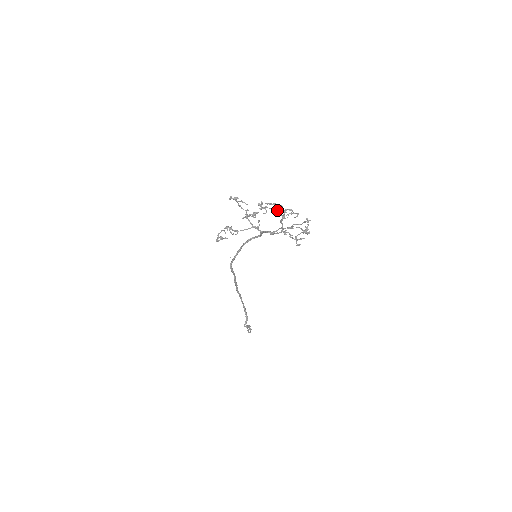
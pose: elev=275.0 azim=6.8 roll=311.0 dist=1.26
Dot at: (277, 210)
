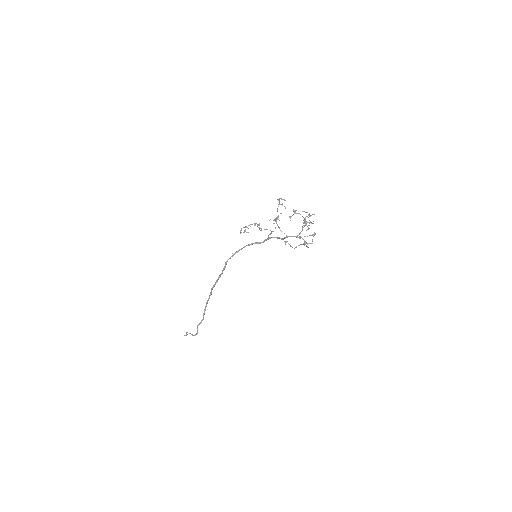
Dot at: (310, 216)
